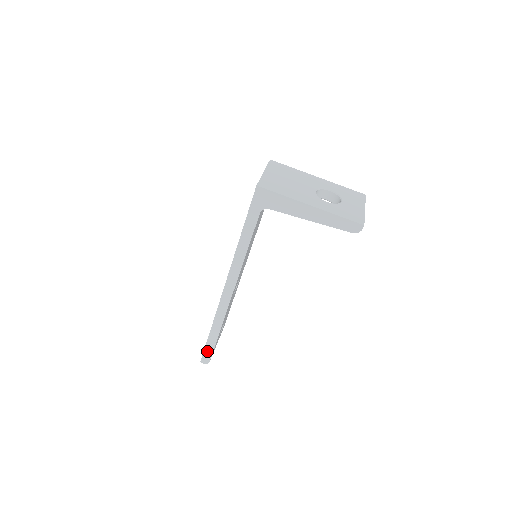
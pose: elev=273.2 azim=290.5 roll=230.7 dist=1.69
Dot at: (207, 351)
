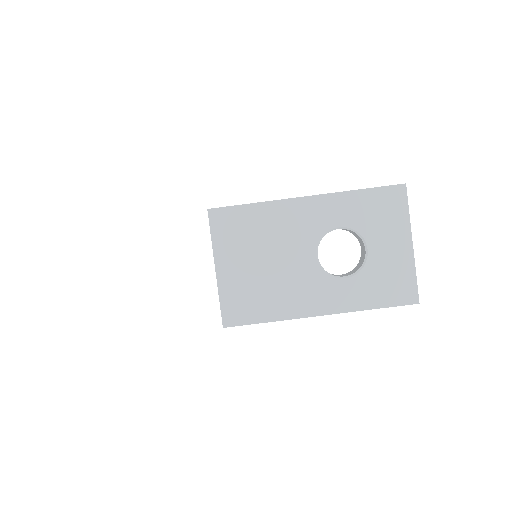
Dot at: occluded
